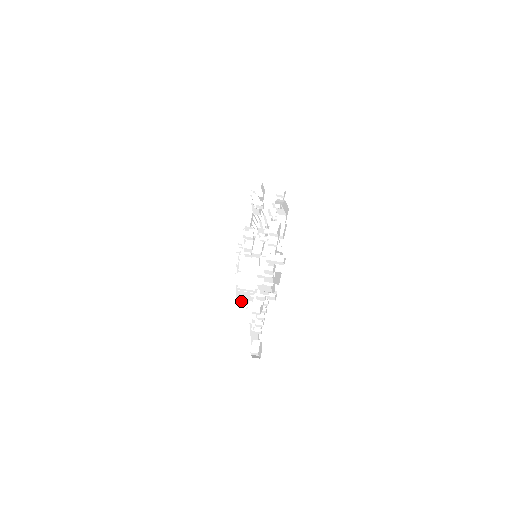
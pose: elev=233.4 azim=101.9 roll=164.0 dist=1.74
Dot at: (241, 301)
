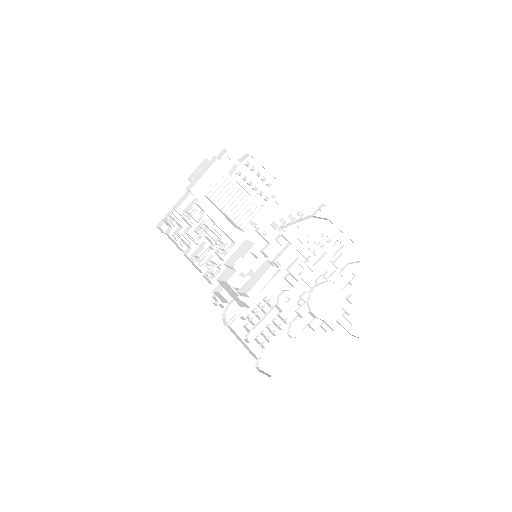
Dot at: (221, 300)
